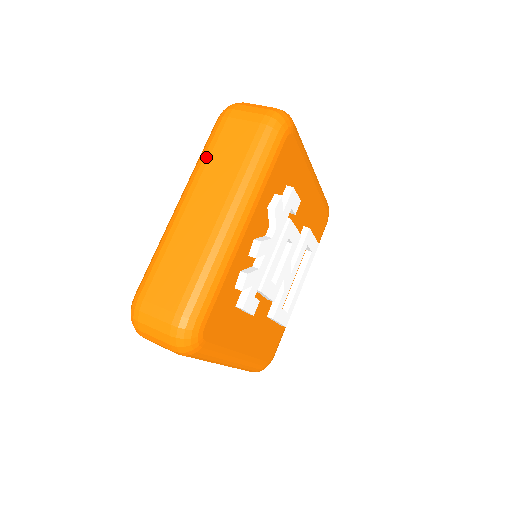
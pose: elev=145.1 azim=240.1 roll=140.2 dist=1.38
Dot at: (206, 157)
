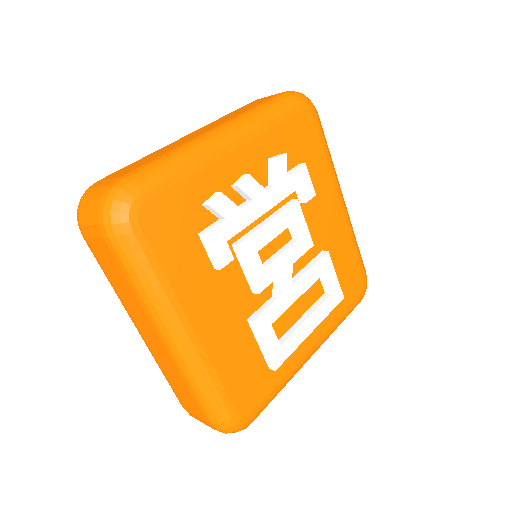
Dot at: (223, 116)
